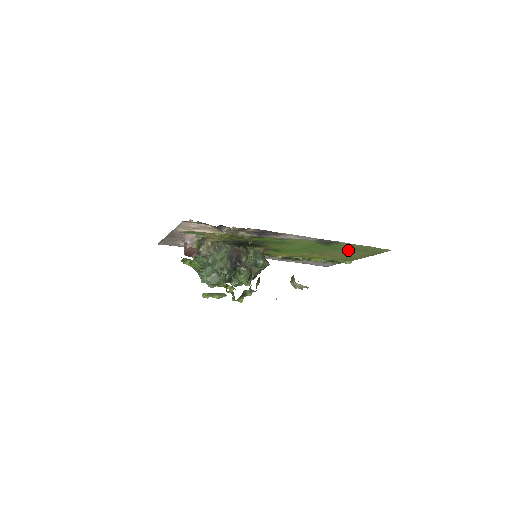
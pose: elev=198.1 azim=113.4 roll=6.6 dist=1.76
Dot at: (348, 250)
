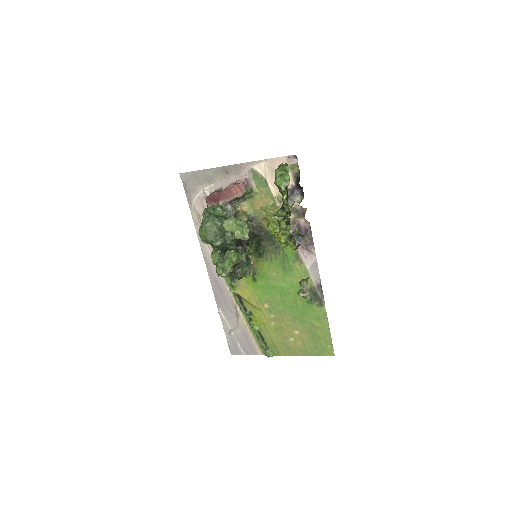
Dot at: (306, 327)
